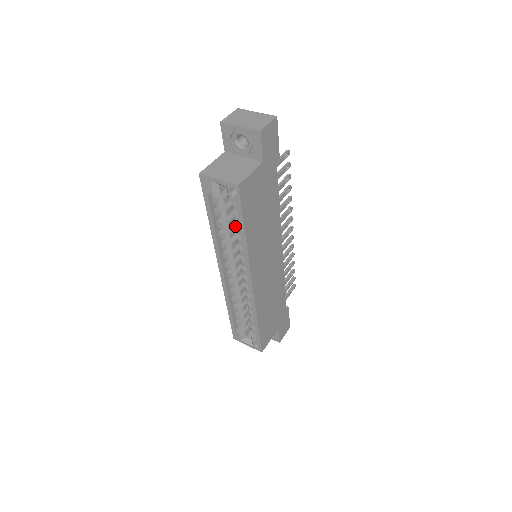
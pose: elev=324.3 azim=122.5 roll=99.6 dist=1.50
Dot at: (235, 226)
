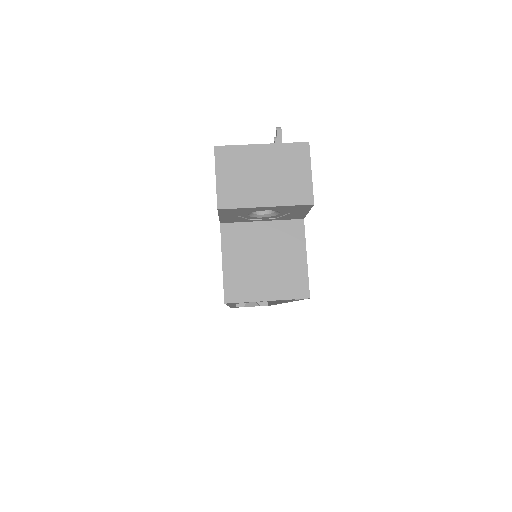
Dot at: occluded
